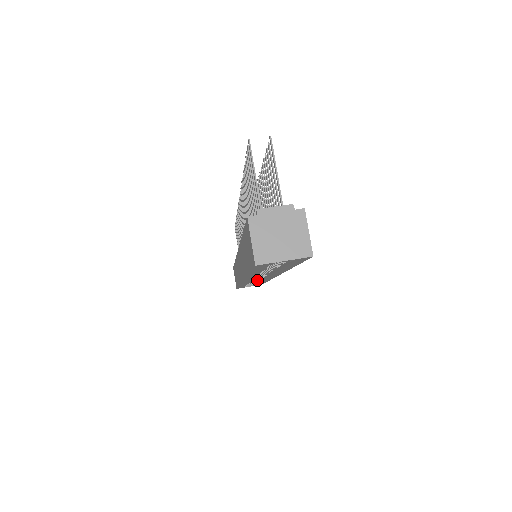
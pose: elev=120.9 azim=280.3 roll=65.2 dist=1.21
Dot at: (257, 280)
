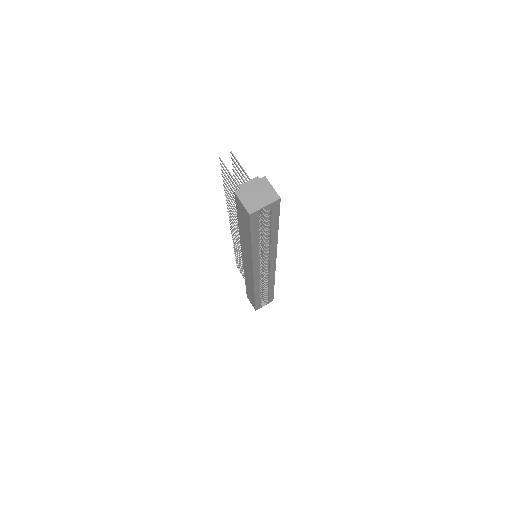
Dot at: (266, 285)
